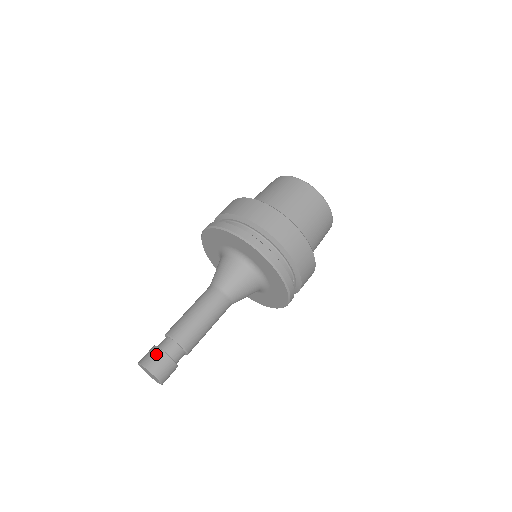
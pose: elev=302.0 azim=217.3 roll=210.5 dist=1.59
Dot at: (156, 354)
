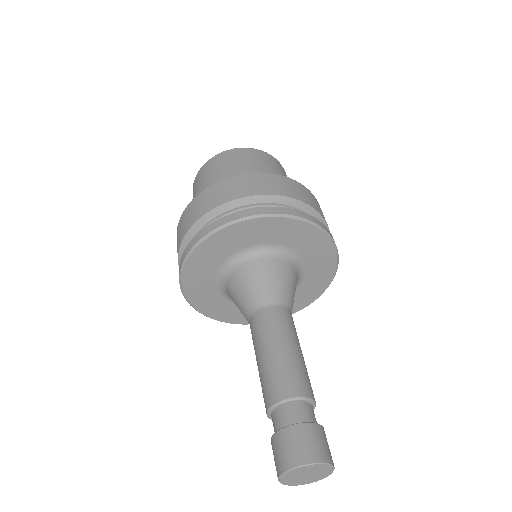
Dot at: (288, 438)
